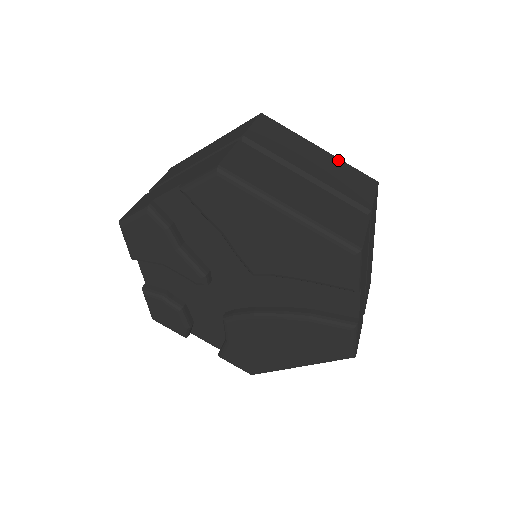
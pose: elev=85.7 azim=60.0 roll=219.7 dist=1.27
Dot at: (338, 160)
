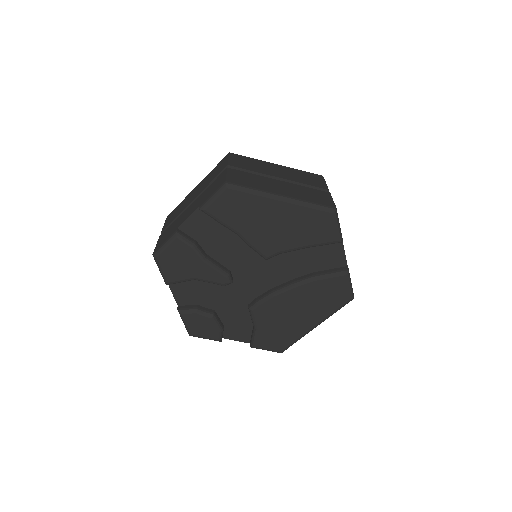
Dot at: (292, 169)
